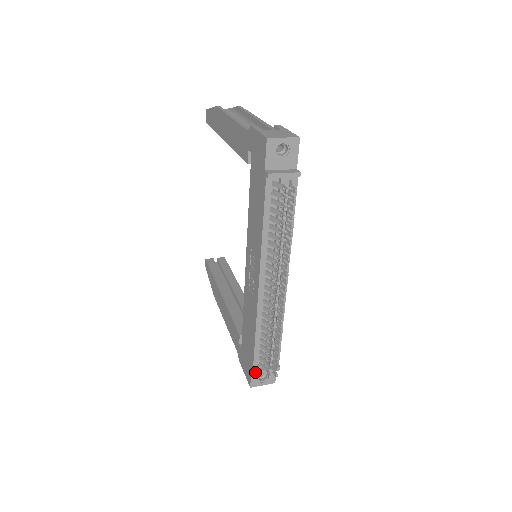
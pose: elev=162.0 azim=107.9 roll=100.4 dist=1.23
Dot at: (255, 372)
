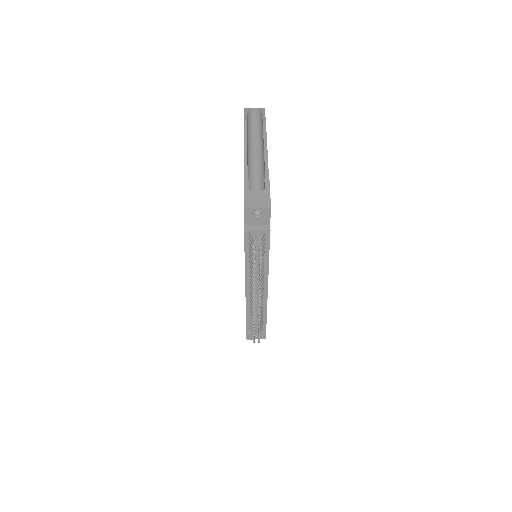
Dot at: (247, 334)
